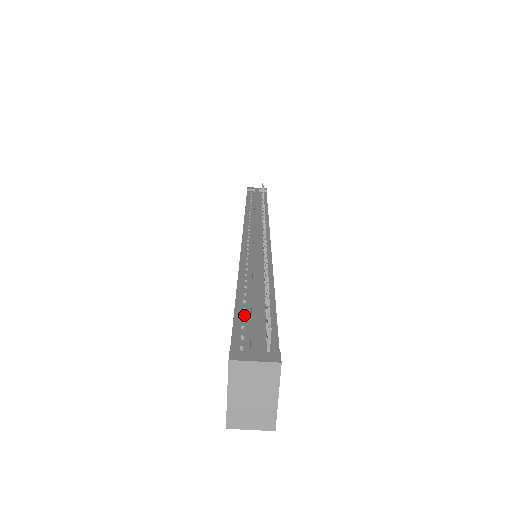
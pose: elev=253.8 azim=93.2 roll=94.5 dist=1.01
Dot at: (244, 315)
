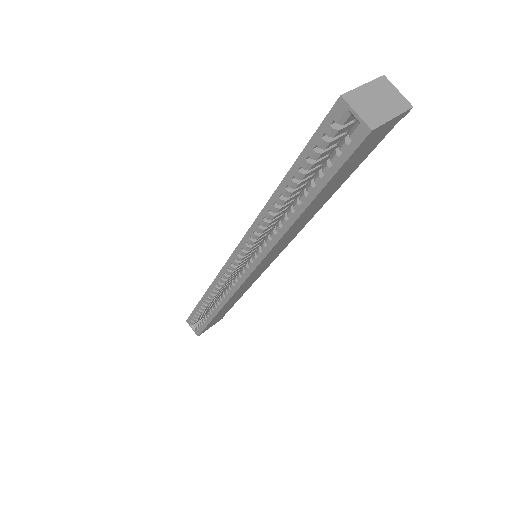
Dot at: occluded
